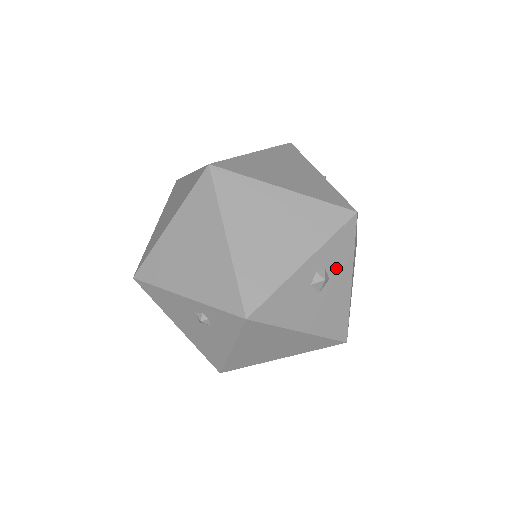
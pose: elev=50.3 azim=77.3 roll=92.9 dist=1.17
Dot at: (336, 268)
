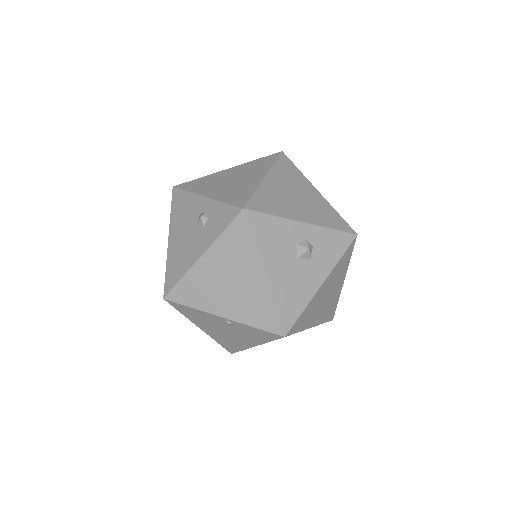
Dot at: (320, 257)
